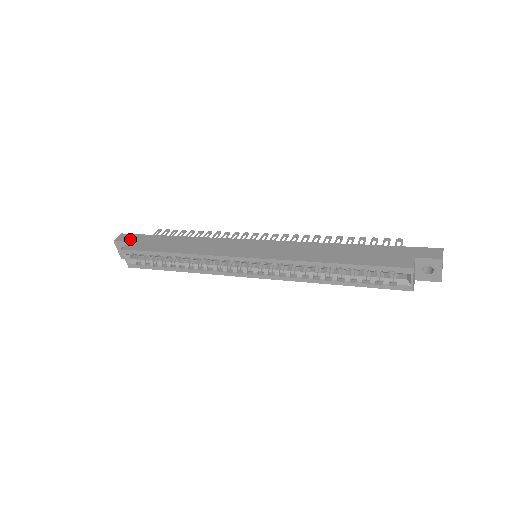
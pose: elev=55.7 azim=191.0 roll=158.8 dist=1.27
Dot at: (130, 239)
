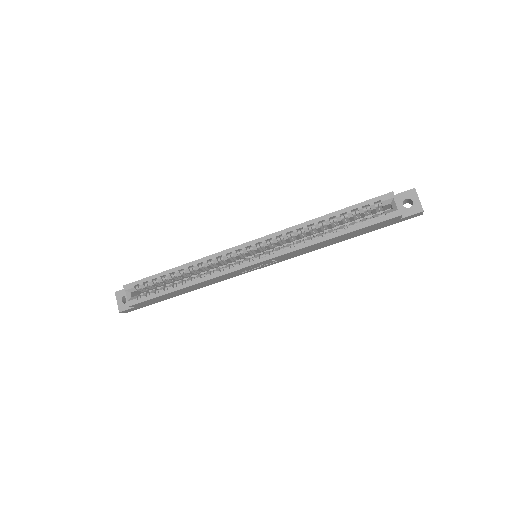
Dot at: occluded
